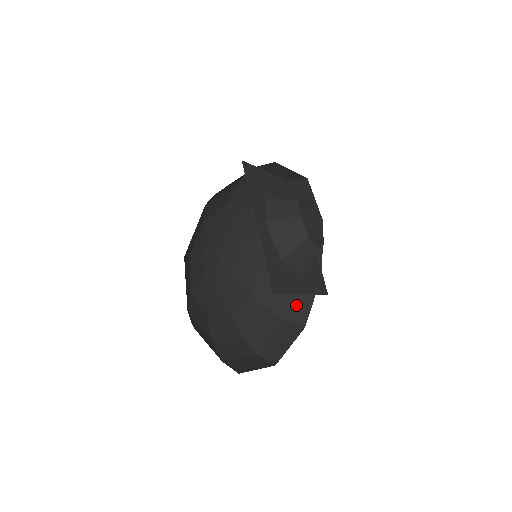
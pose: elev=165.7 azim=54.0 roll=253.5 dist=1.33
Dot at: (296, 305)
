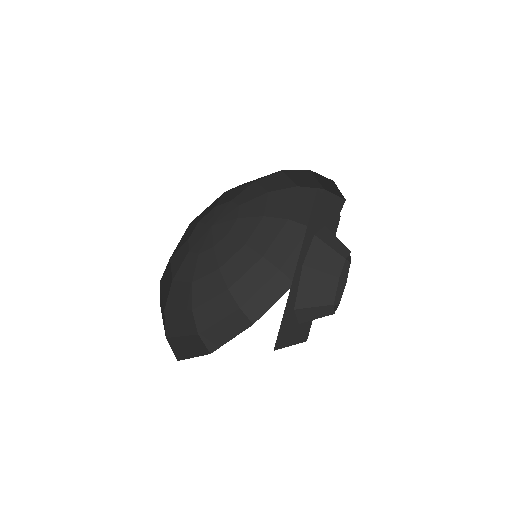
Dot at: (256, 298)
